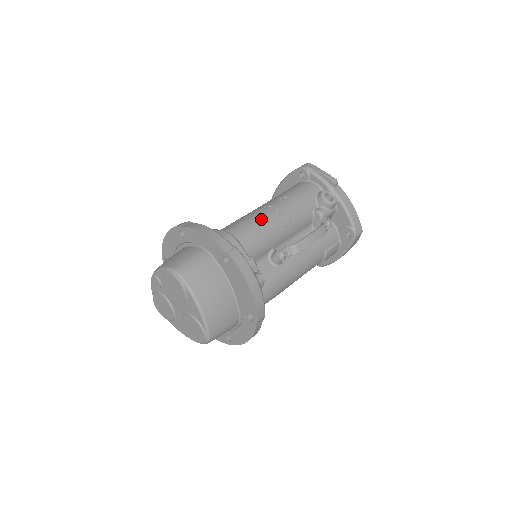
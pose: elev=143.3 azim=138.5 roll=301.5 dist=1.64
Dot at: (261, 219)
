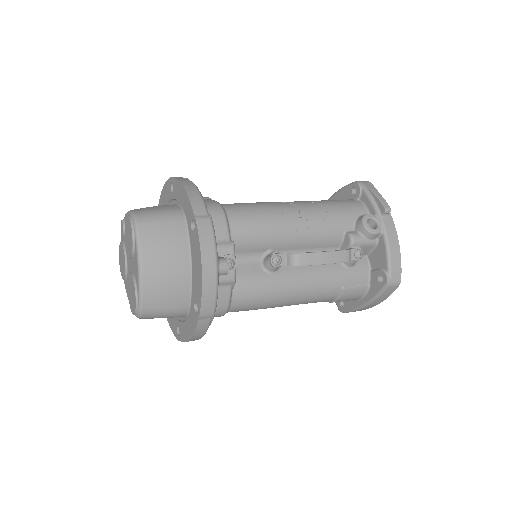
Dot at: (271, 210)
